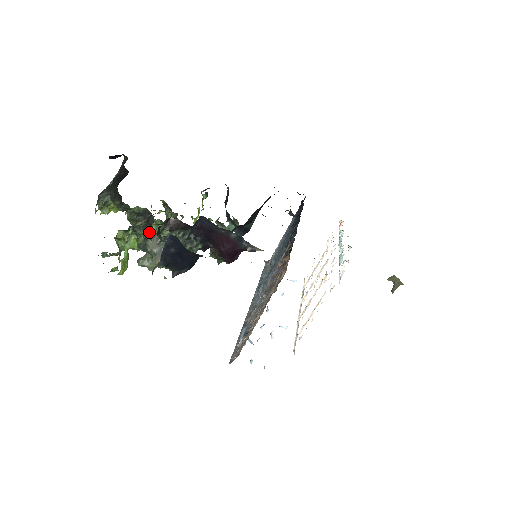
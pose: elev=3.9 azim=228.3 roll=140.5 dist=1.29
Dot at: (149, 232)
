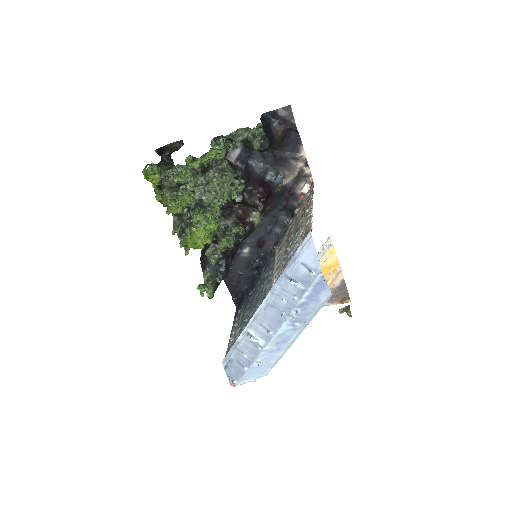
Dot at: (205, 172)
